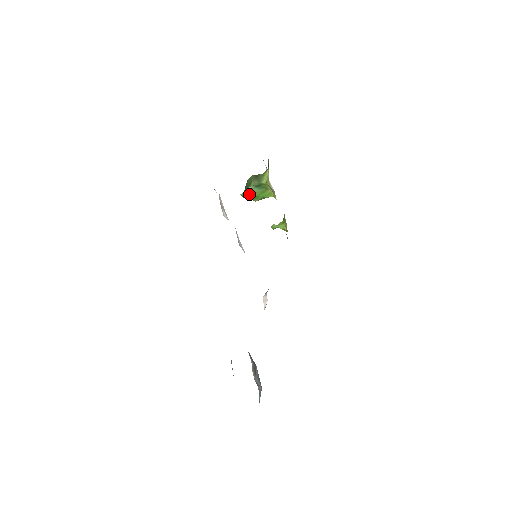
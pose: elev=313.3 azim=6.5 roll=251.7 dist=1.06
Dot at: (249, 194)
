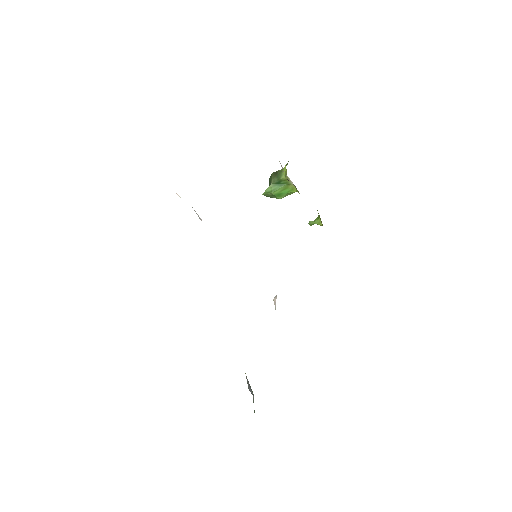
Dot at: (270, 193)
